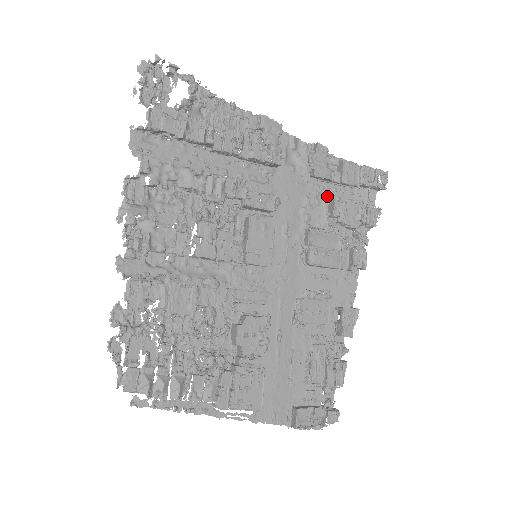
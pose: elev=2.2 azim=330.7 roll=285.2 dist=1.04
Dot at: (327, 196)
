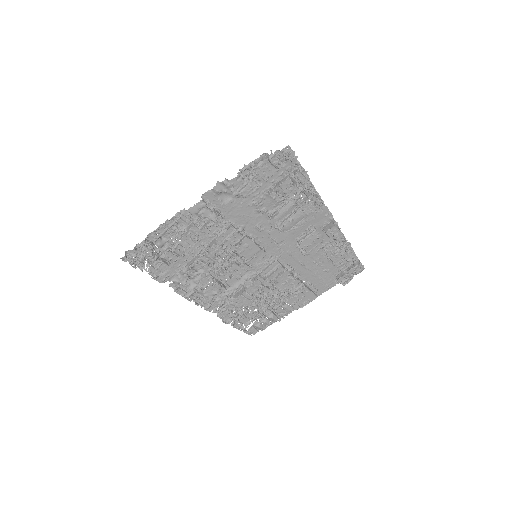
Dot at: (264, 190)
